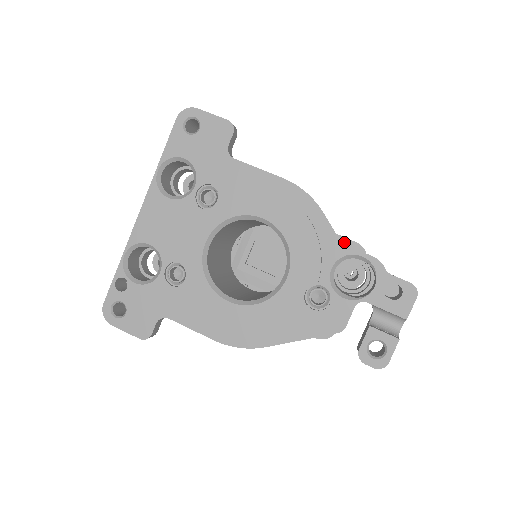
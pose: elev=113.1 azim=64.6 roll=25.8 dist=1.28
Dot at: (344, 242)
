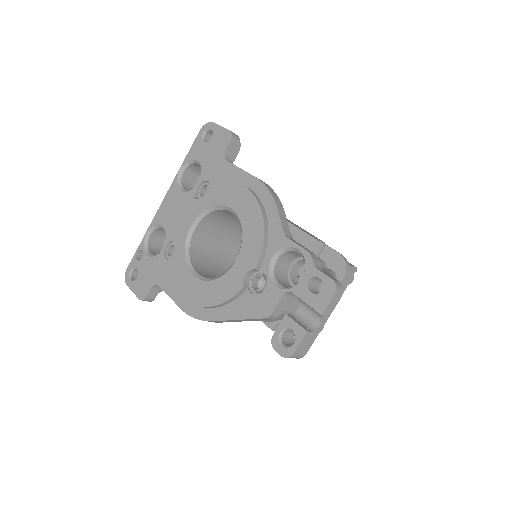
Dot at: (329, 252)
